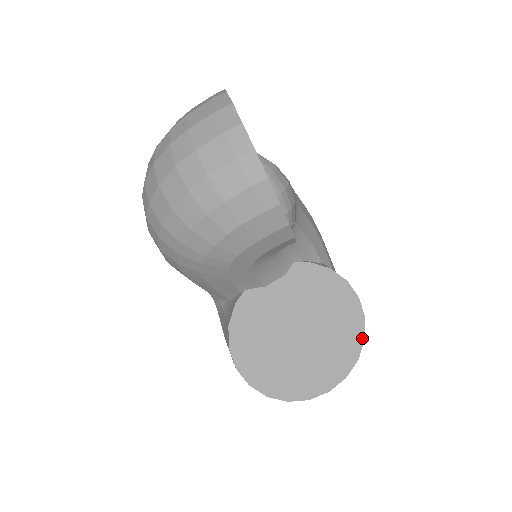
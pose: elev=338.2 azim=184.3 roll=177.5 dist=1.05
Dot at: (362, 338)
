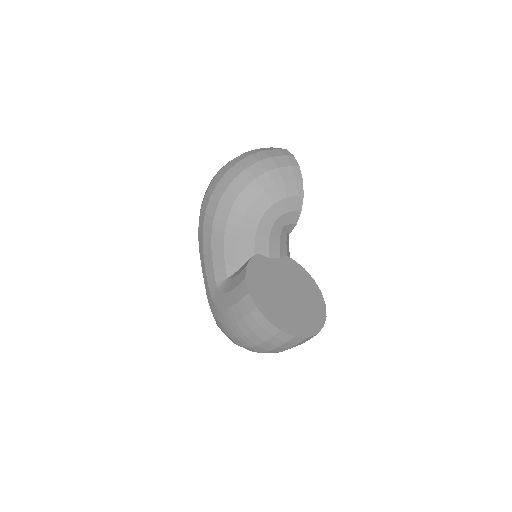
Dot at: (325, 315)
